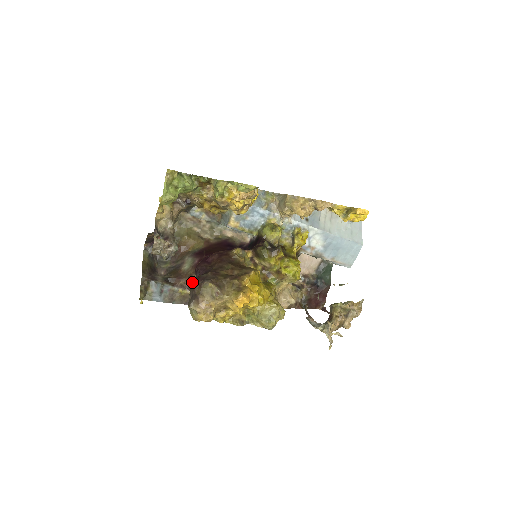
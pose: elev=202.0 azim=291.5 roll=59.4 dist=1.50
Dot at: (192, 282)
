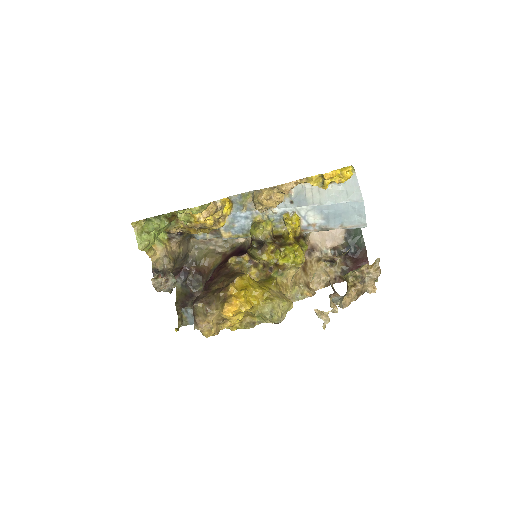
Dot at: occluded
